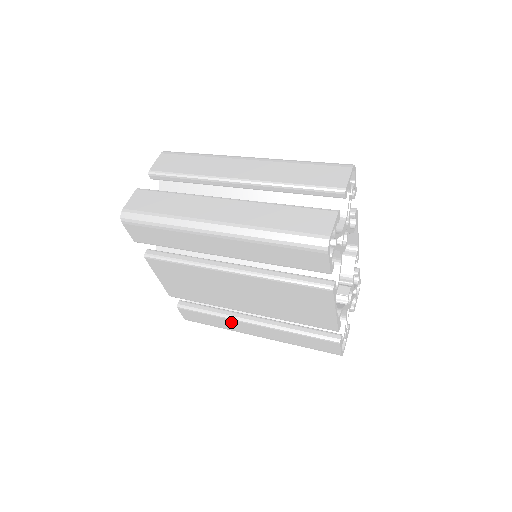
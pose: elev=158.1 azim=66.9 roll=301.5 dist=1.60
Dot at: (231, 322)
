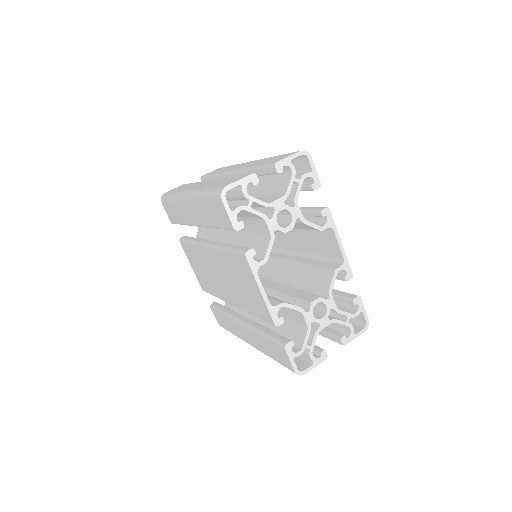
Dot at: (233, 323)
